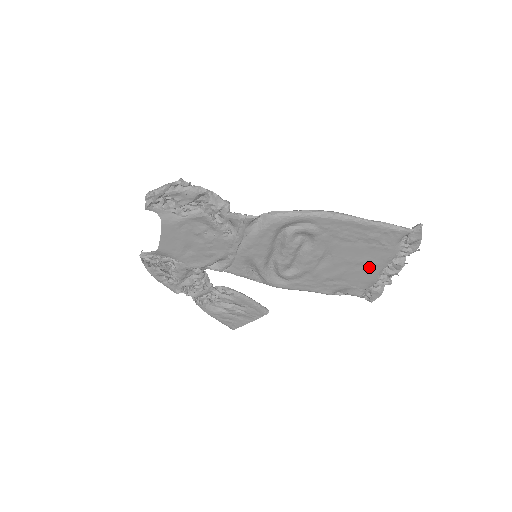
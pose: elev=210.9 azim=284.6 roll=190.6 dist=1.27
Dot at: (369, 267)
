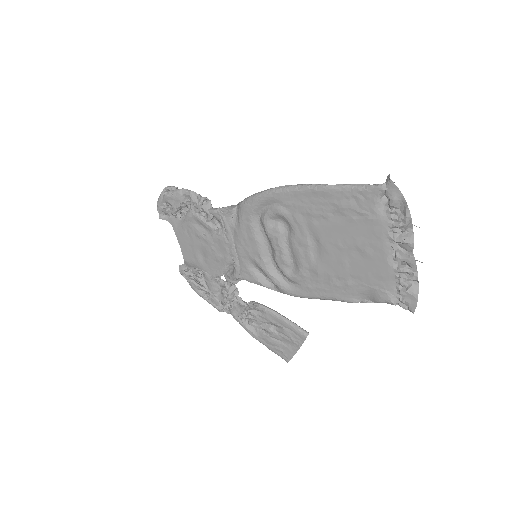
Dot at: (369, 252)
